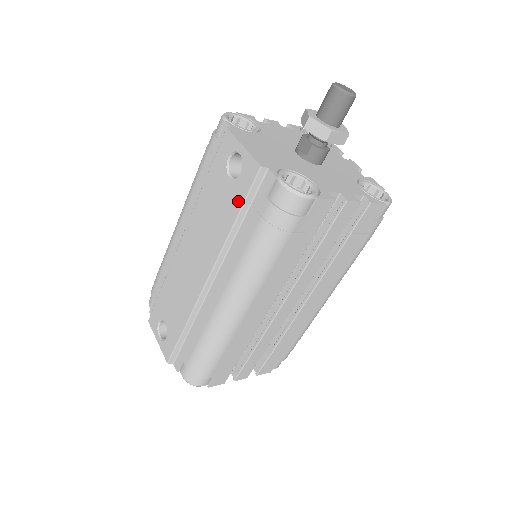
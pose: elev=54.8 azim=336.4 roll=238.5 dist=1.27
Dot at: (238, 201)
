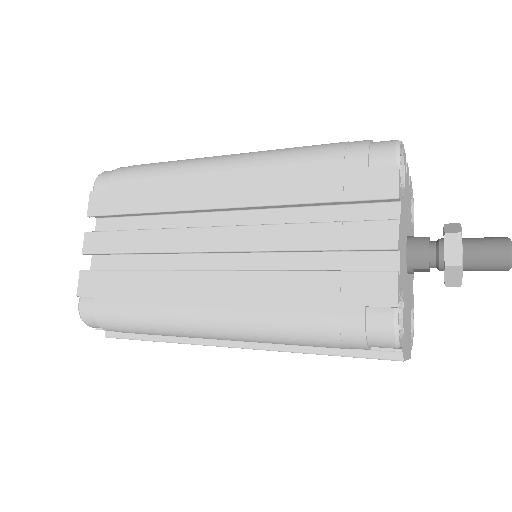
Dot at: occluded
